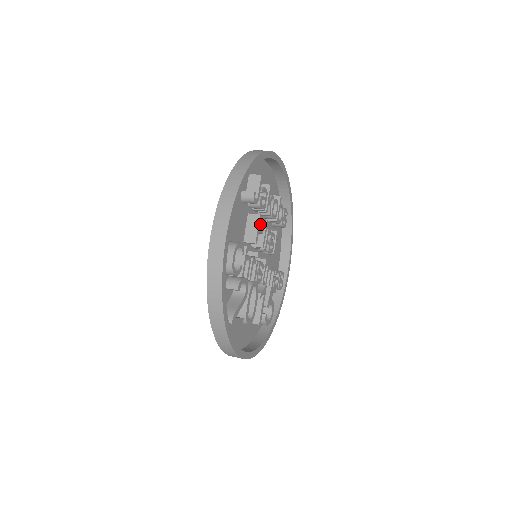
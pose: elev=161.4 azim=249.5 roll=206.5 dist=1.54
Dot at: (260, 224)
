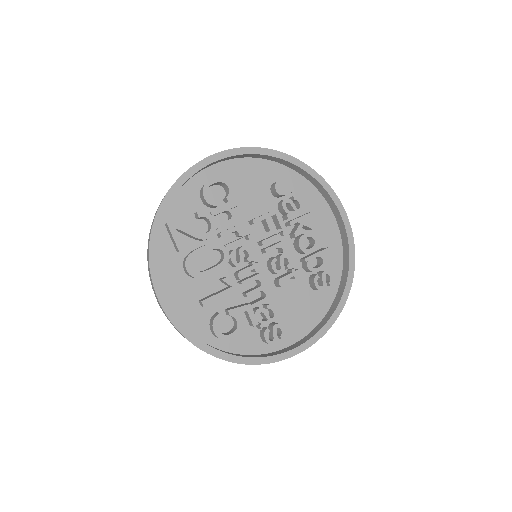
Dot at: (281, 236)
